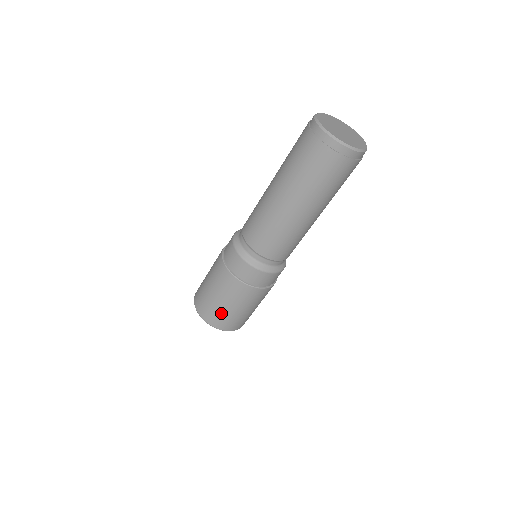
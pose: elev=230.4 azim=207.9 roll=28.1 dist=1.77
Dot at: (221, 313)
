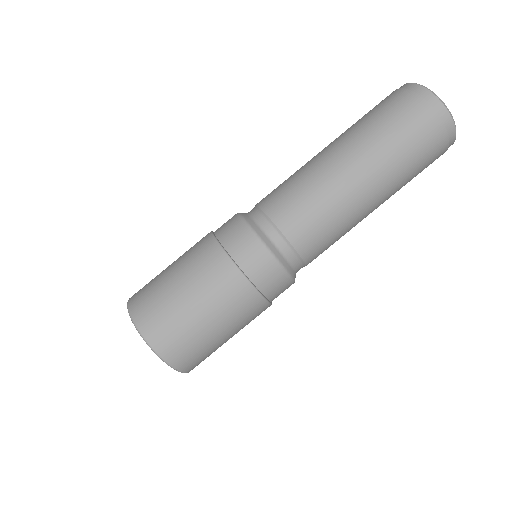
Dot at: (171, 313)
